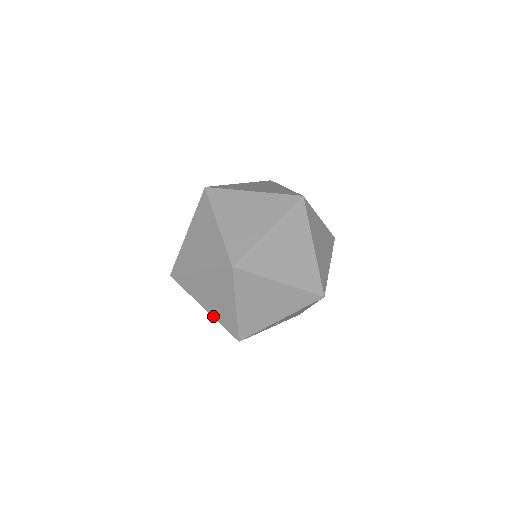
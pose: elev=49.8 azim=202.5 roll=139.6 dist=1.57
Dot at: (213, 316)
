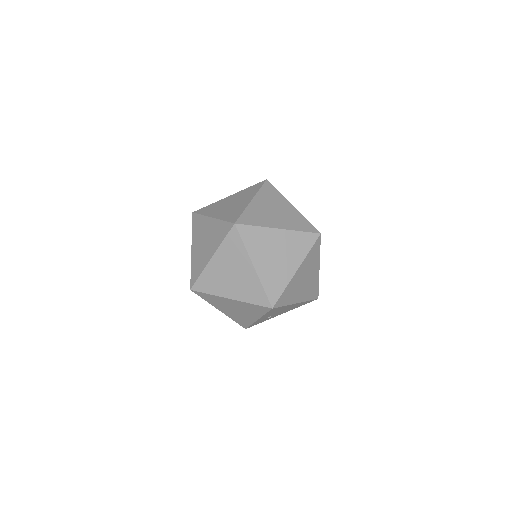
Dot at: occluded
